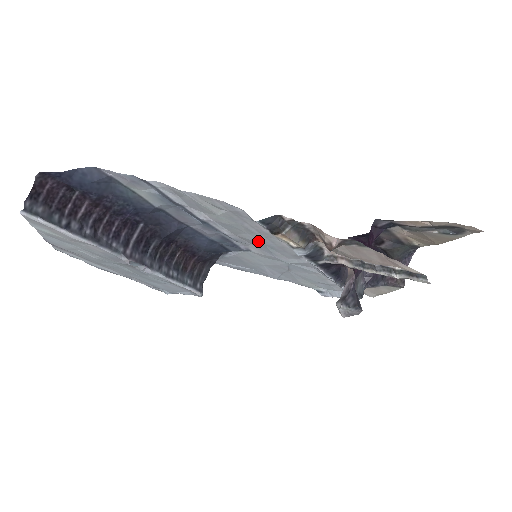
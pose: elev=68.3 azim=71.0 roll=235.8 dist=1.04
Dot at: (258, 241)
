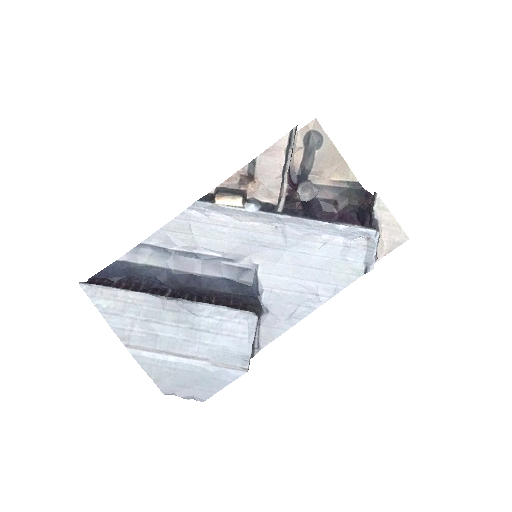
Dot at: (240, 241)
